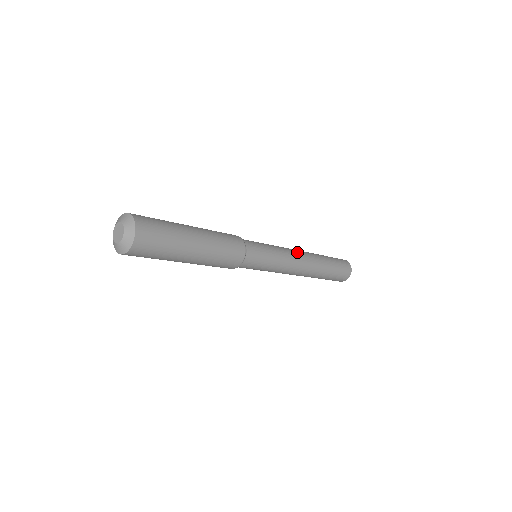
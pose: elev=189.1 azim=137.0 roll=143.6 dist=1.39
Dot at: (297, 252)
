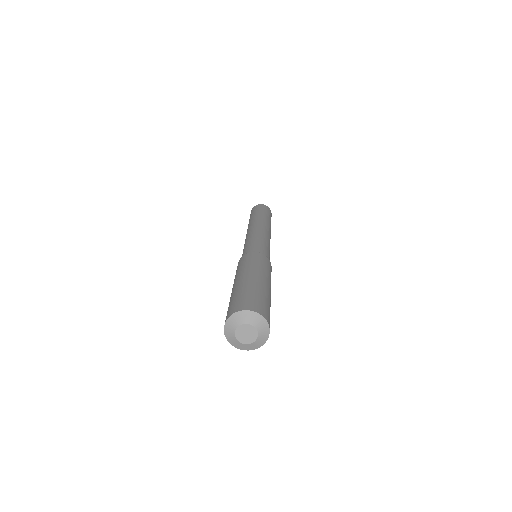
Dot at: occluded
